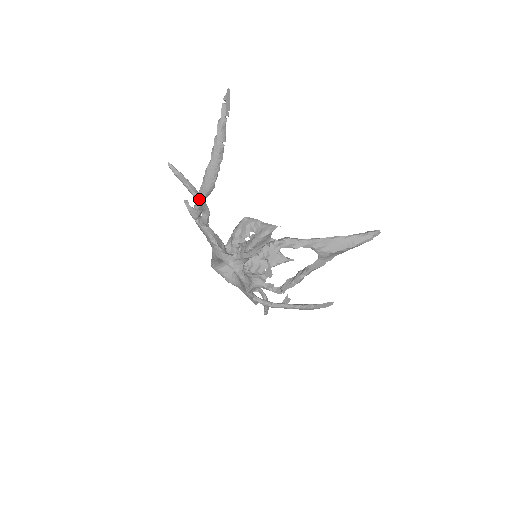
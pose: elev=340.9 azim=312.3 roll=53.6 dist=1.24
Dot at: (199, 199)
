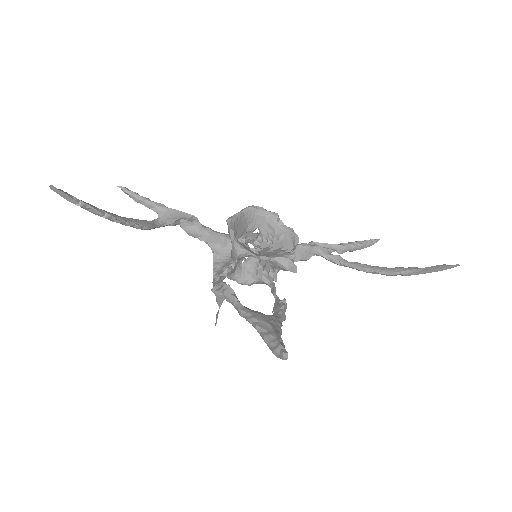
Dot at: occluded
